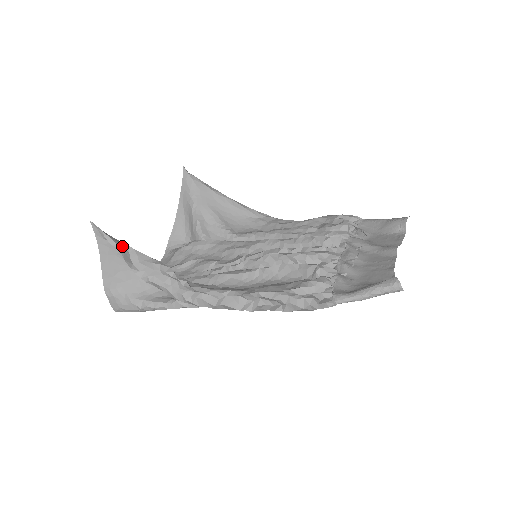
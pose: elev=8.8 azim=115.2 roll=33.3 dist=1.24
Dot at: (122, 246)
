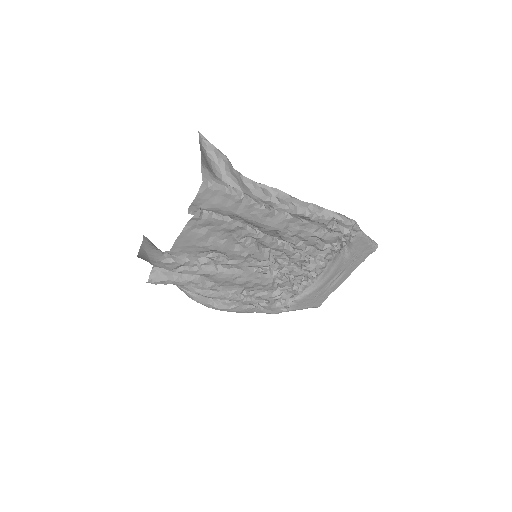
Dot at: (218, 155)
